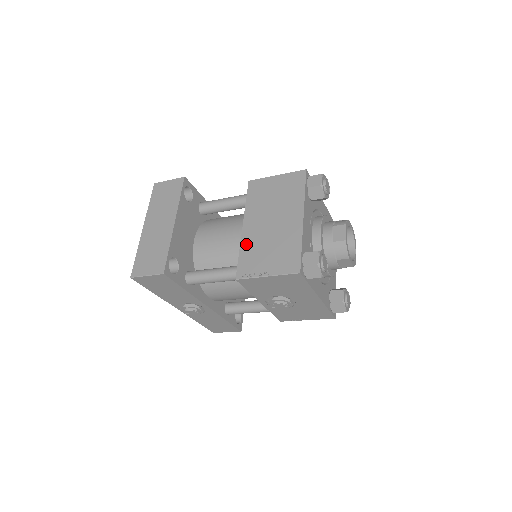
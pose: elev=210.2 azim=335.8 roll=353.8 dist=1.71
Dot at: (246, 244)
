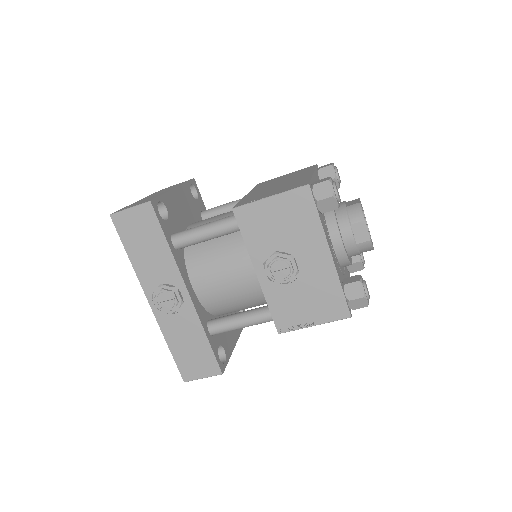
Dot at: (249, 196)
